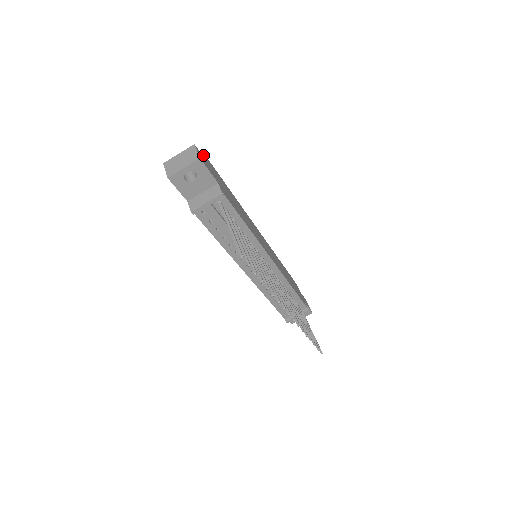
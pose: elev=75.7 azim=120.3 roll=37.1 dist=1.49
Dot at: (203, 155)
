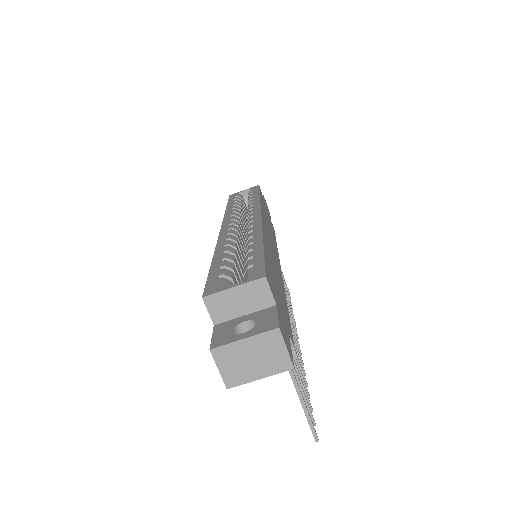
Dot at: (266, 285)
